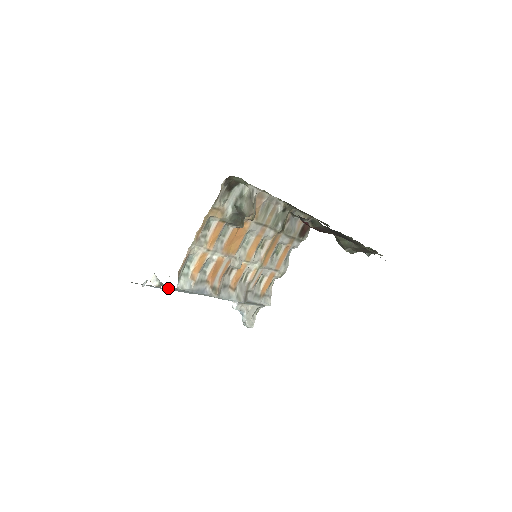
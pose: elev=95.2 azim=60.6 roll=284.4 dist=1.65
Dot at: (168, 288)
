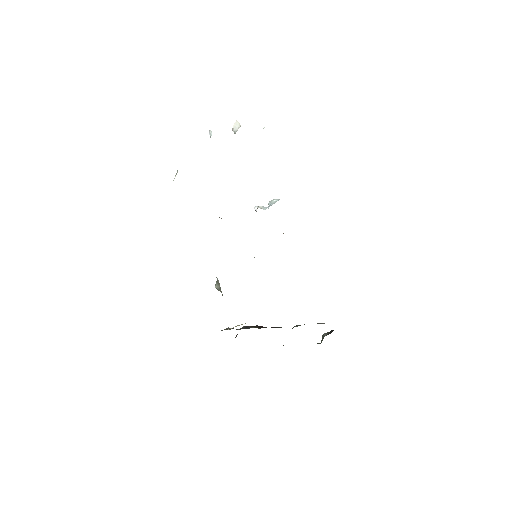
Dot at: occluded
